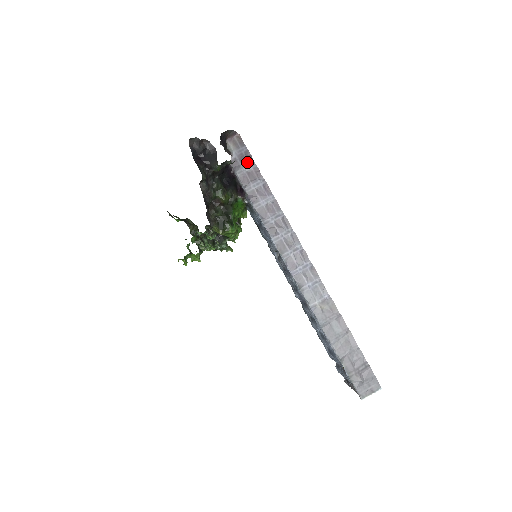
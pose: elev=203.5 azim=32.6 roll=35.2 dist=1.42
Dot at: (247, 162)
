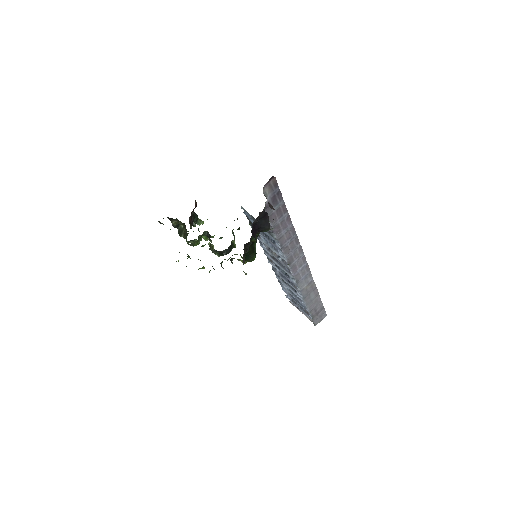
Dot at: (278, 202)
